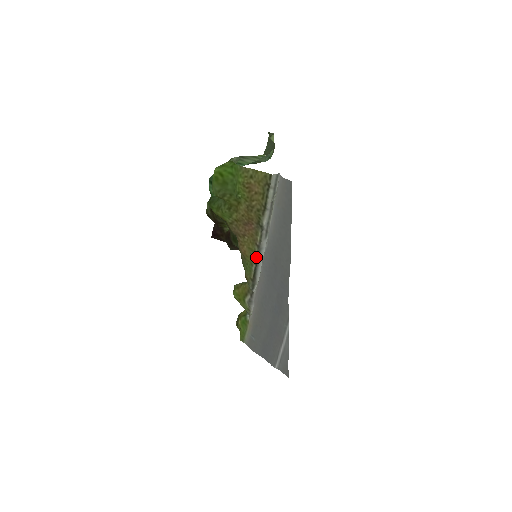
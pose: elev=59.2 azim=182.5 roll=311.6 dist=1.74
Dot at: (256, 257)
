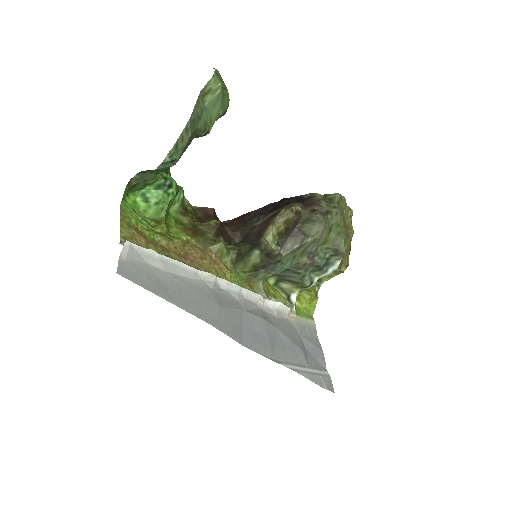
Dot at: occluded
